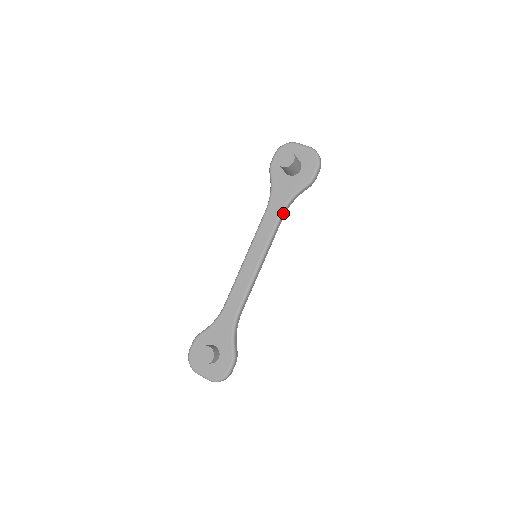
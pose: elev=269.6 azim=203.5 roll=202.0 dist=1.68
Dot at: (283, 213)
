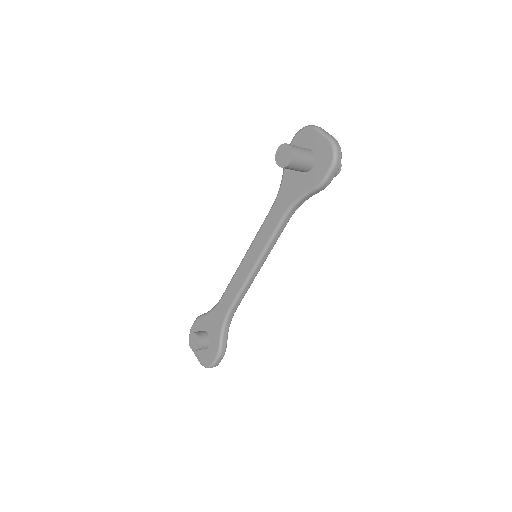
Dot at: (287, 216)
